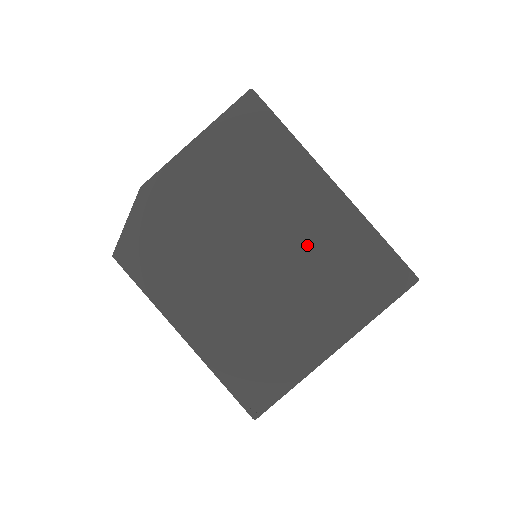
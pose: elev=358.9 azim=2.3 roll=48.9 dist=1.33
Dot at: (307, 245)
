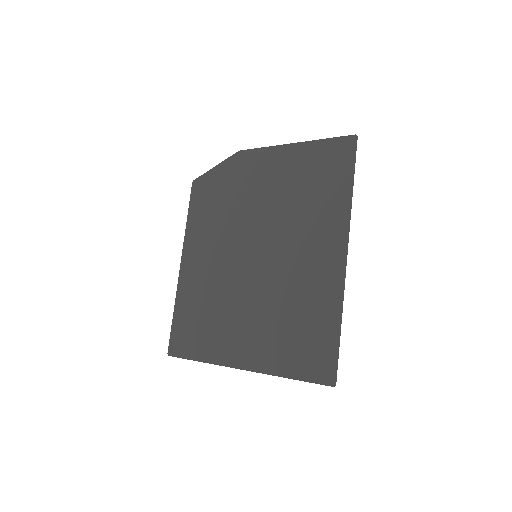
Dot at: (289, 280)
